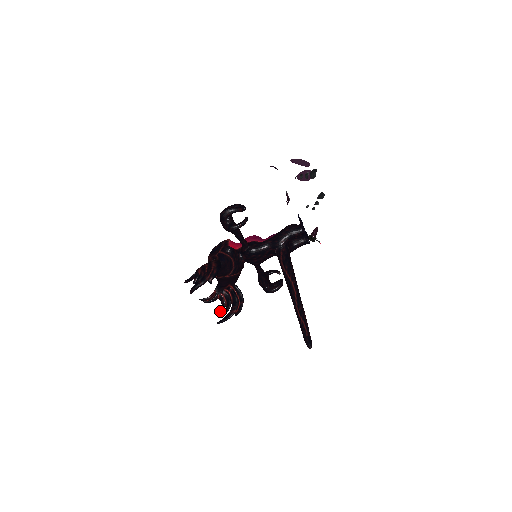
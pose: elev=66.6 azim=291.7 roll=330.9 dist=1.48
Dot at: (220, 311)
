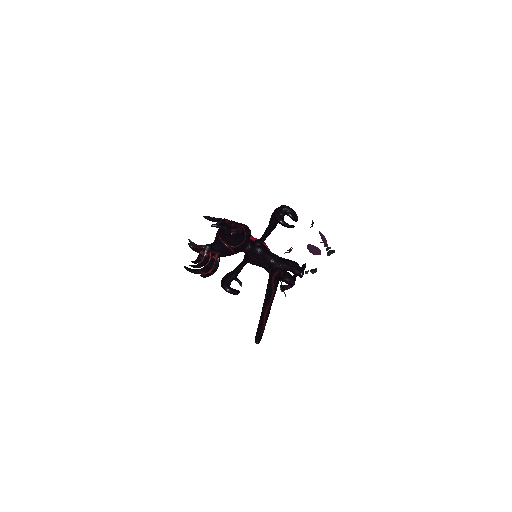
Dot at: (193, 261)
